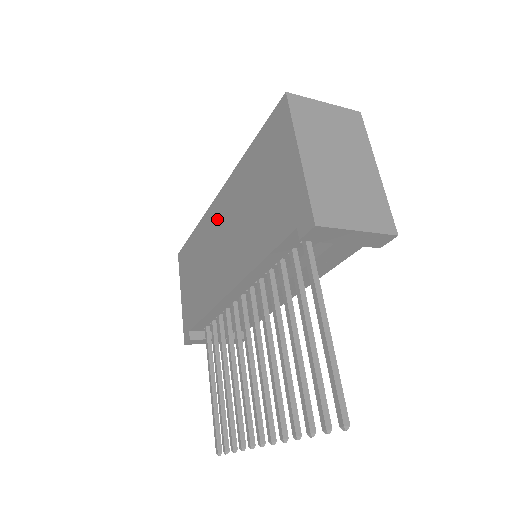
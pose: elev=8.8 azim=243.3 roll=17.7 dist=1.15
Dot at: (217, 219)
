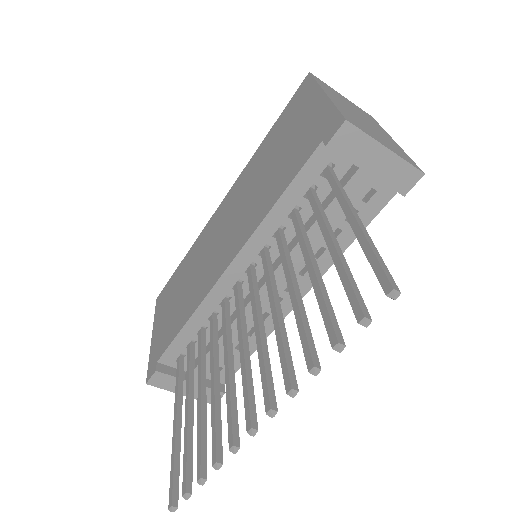
Dot at: (217, 222)
